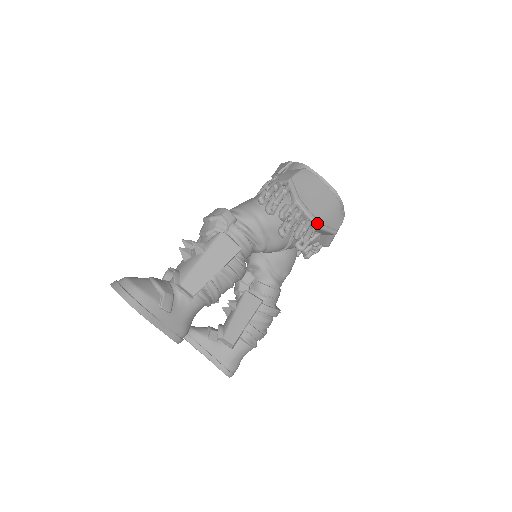
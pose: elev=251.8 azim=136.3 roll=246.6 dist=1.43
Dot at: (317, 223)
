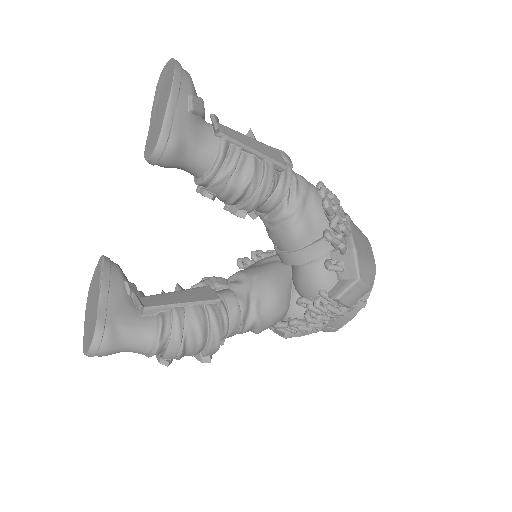
Dot at: (355, 243)
